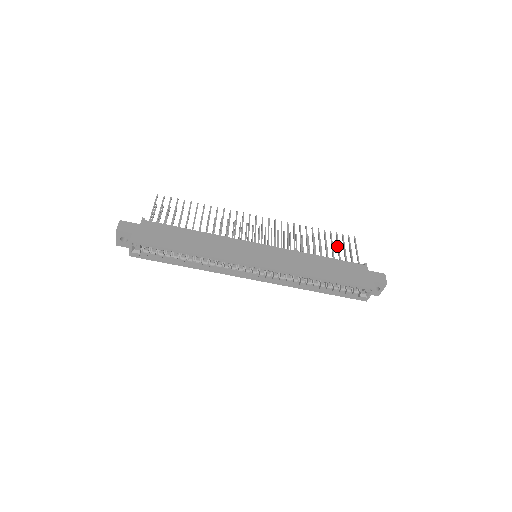
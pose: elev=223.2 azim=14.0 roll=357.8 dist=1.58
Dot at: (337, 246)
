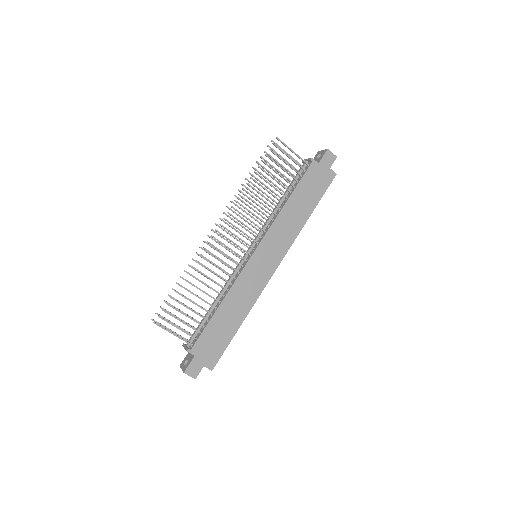
Dot at: occluded
